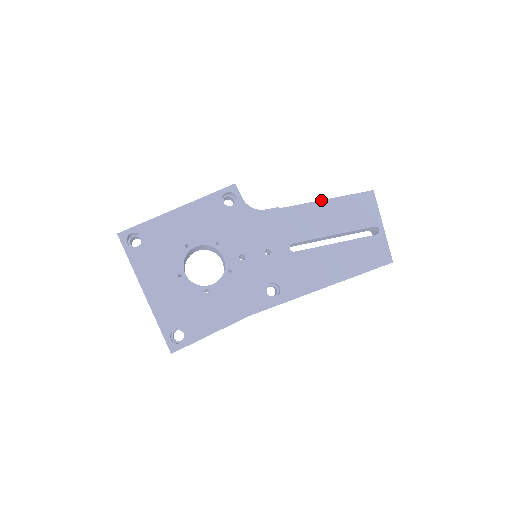
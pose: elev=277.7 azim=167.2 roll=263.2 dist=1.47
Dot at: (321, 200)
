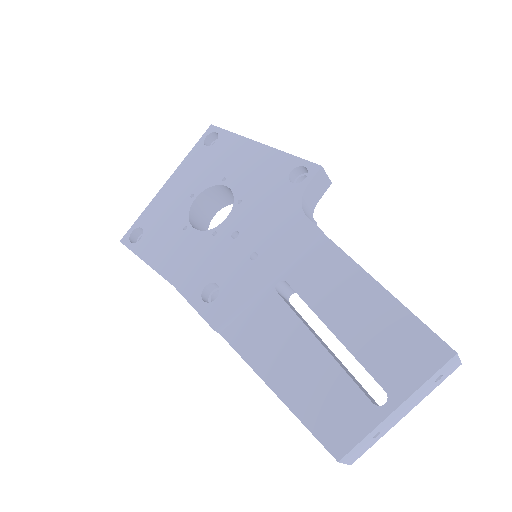
Dot at: occluded
